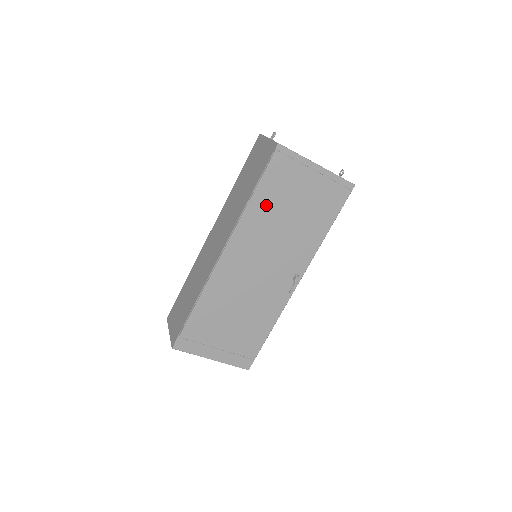
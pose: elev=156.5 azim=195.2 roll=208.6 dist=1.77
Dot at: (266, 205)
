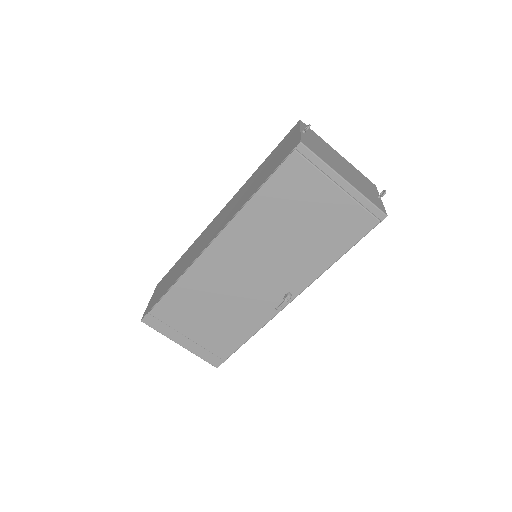
Dot at: (270, 208)
